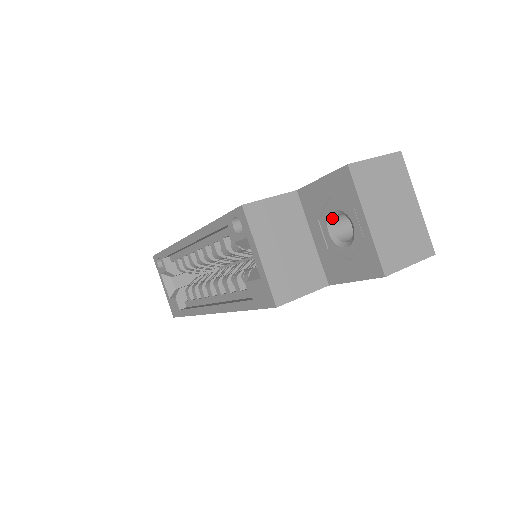
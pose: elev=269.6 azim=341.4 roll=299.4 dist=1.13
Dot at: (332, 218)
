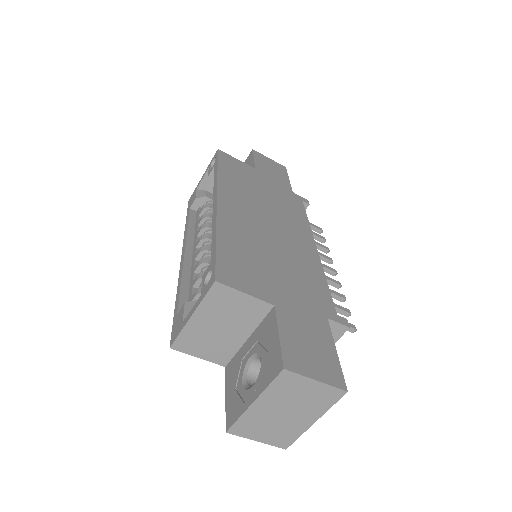
Dot at: (259, 357)
